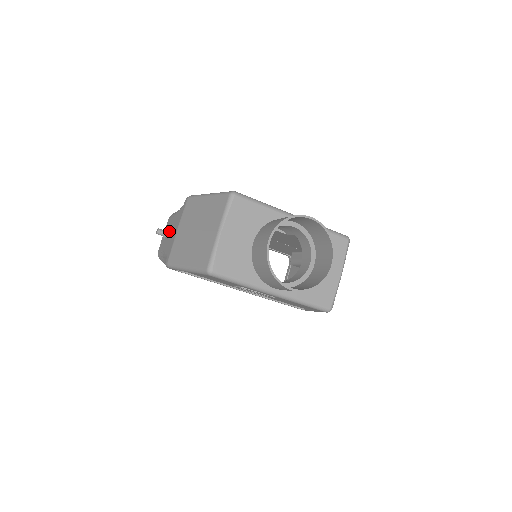
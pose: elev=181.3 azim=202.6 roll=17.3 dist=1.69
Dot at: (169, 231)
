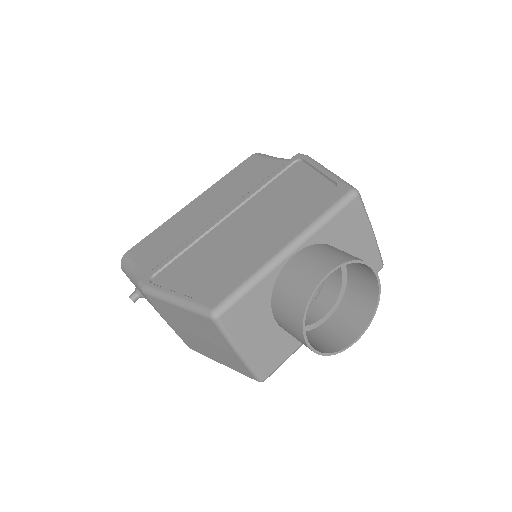
Dot at: occluded
